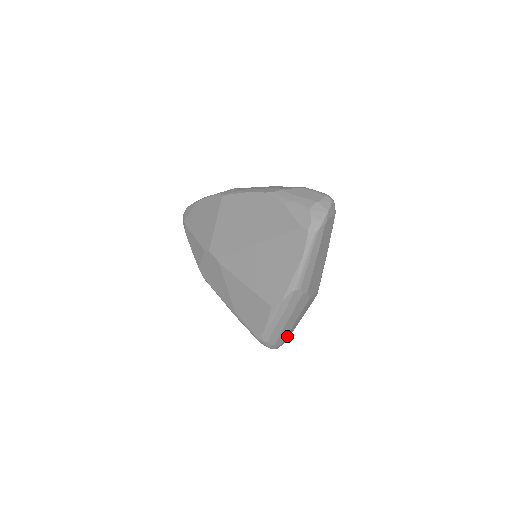
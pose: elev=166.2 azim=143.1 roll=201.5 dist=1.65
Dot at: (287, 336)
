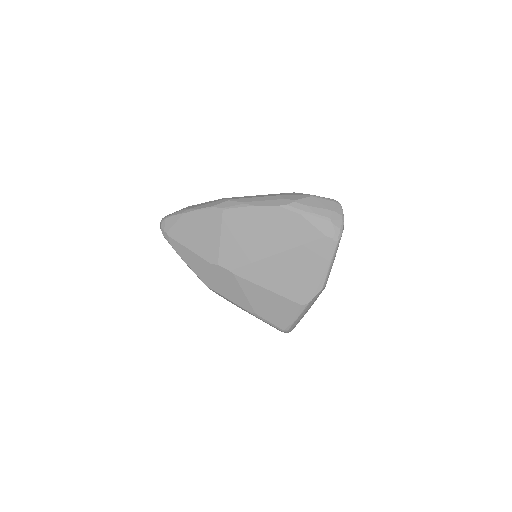
Dot at: occluded
